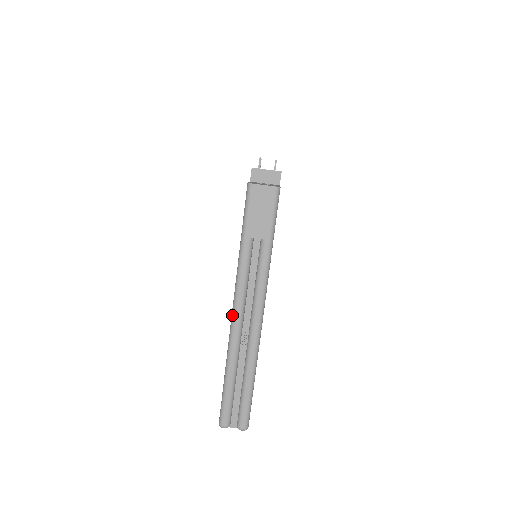
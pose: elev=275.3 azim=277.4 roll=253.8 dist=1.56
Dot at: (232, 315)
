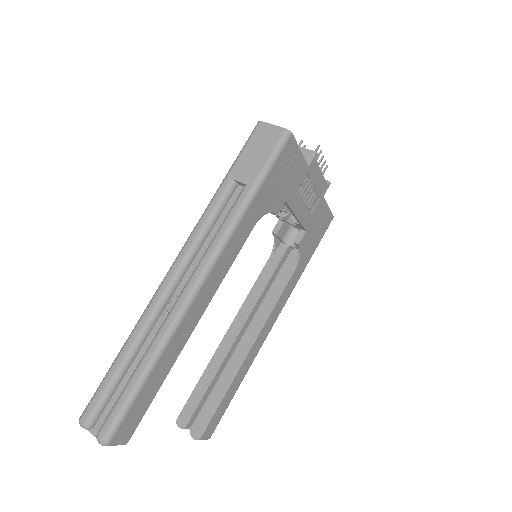
Dot at: occluded
